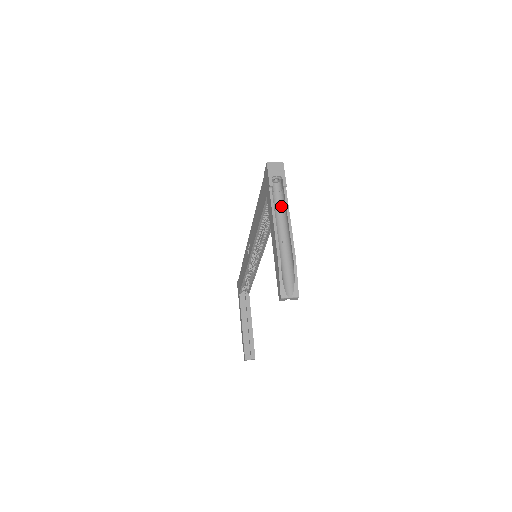
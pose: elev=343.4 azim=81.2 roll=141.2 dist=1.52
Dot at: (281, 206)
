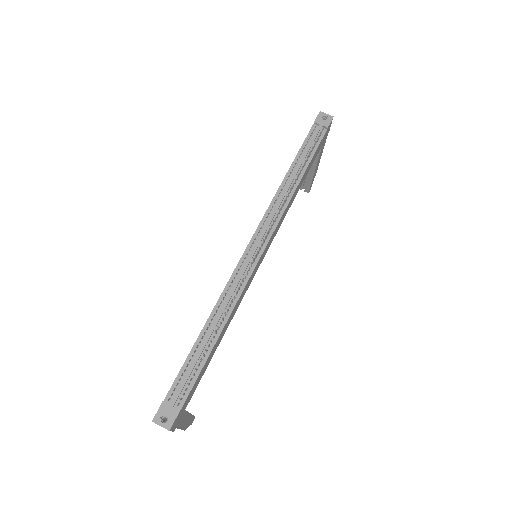
Dot at: occluded
